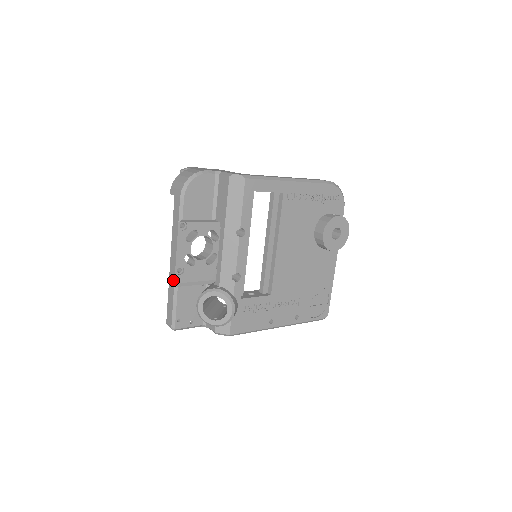
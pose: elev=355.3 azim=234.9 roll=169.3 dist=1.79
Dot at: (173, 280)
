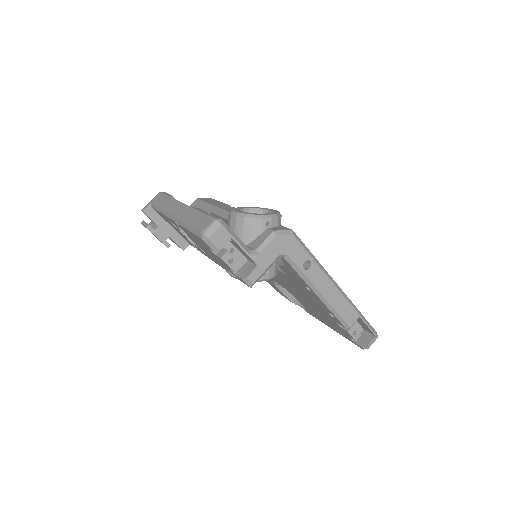
Dot at: (188, 209)
